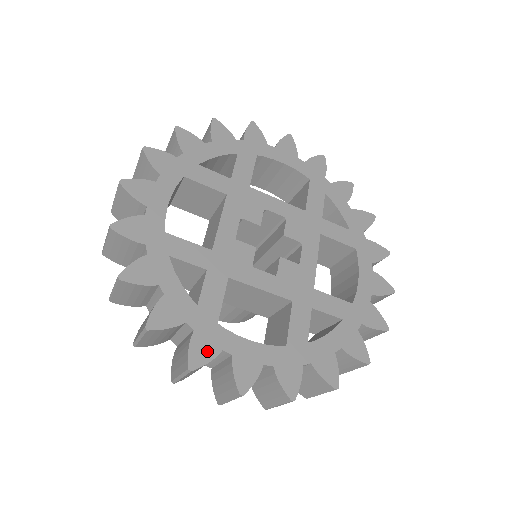
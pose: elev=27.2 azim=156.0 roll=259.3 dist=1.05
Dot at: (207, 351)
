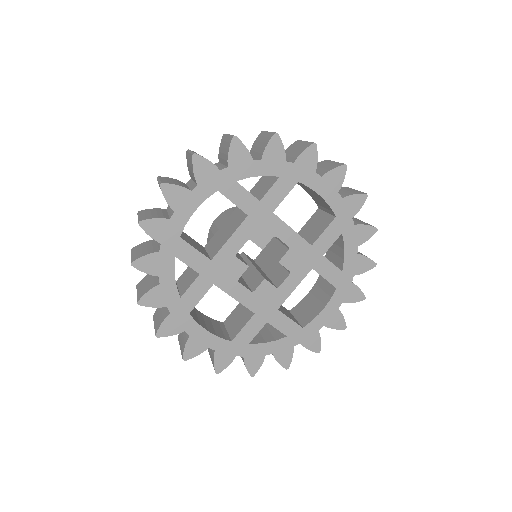
Dot at: (173, 329)
